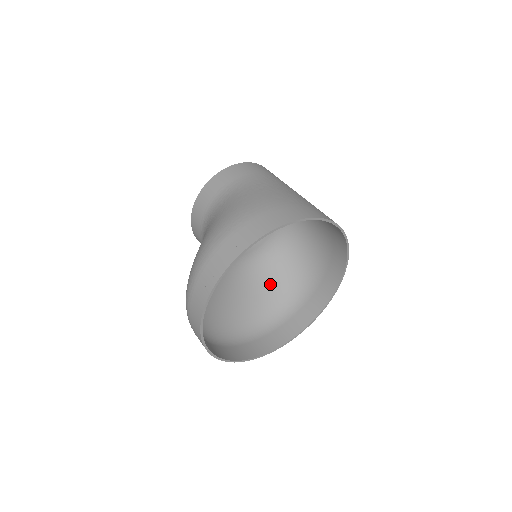
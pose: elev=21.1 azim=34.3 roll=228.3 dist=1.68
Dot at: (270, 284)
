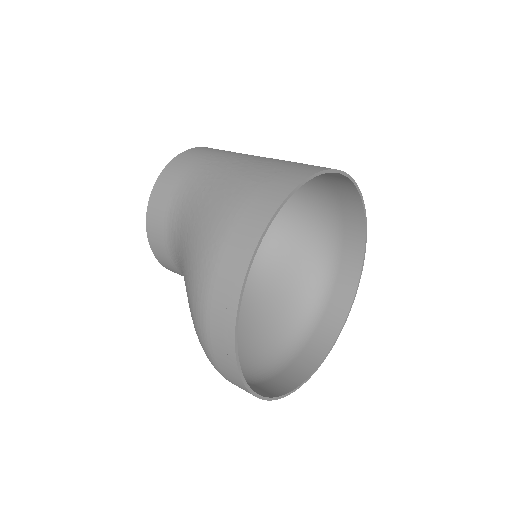
Dot at: (290, 262)
